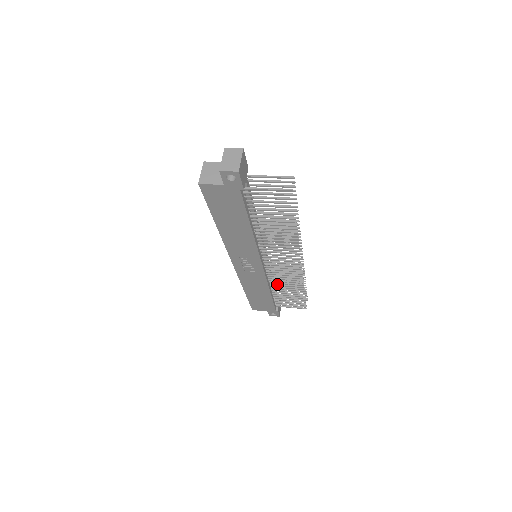
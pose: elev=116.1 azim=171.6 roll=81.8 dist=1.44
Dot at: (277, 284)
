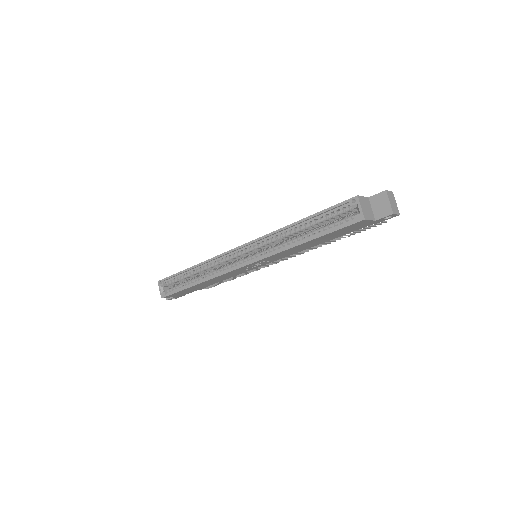
Dot at: occluded
